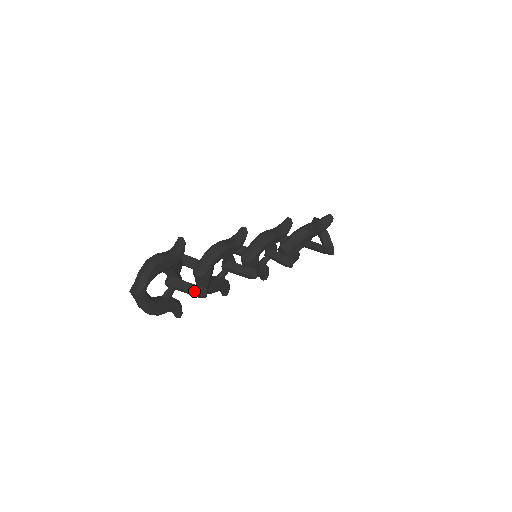
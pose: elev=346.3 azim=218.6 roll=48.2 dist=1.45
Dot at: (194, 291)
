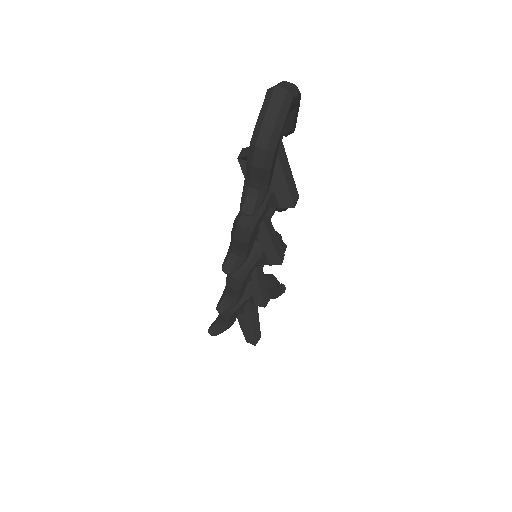
Dot at: (289, 186)
